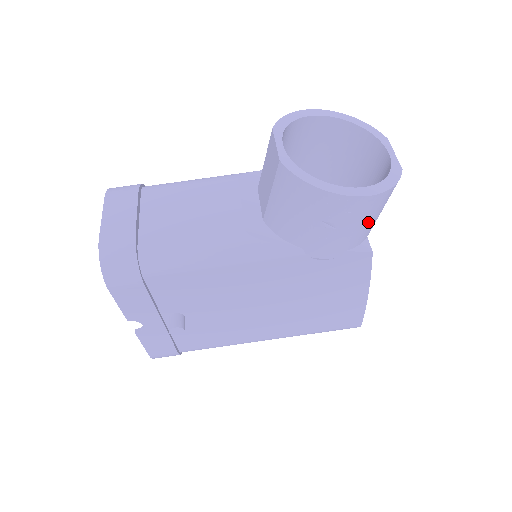
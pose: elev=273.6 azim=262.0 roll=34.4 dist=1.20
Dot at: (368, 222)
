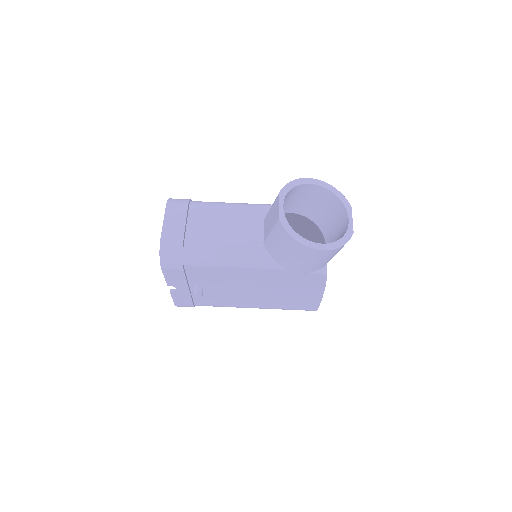
Dot at: (326, 260)
